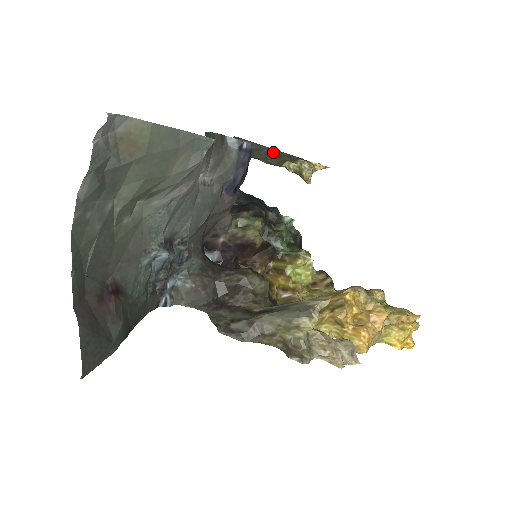
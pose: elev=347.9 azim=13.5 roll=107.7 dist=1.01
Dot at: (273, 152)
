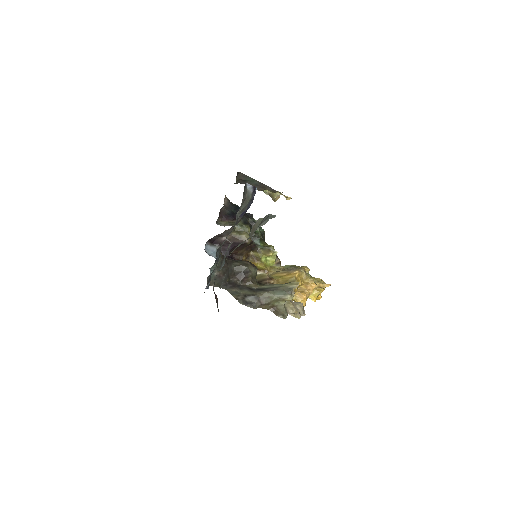
Dot at: (261, 184)
